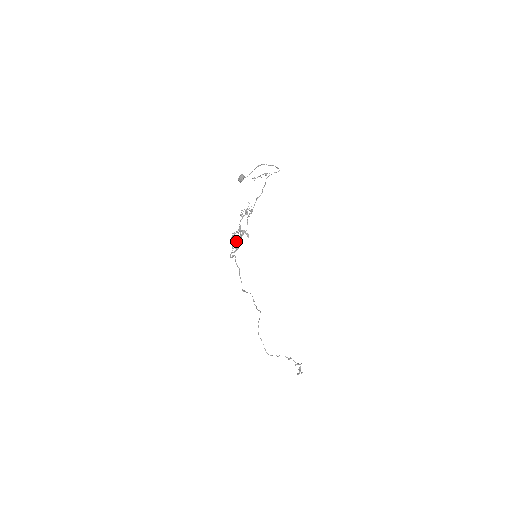
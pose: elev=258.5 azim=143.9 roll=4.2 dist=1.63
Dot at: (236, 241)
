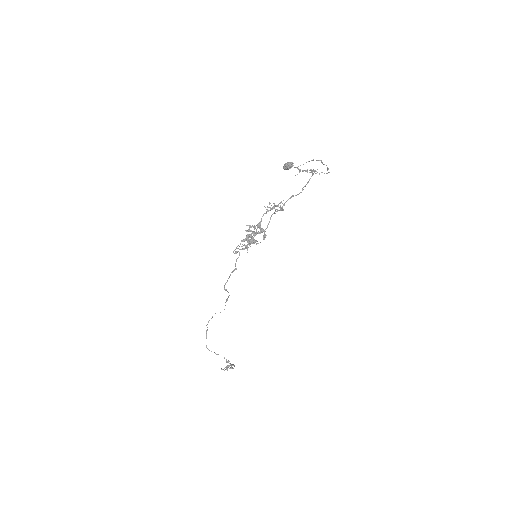
Dot at: (250, 239)
